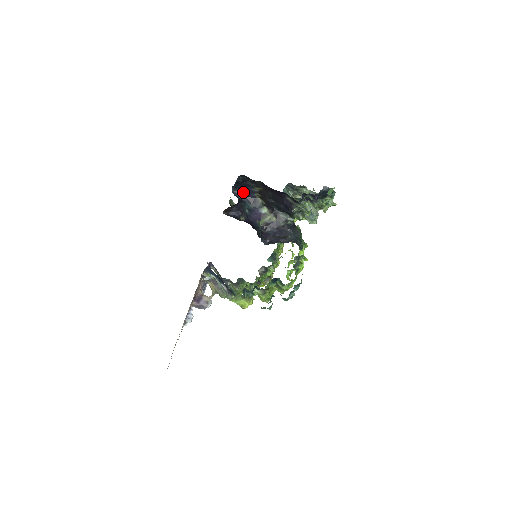
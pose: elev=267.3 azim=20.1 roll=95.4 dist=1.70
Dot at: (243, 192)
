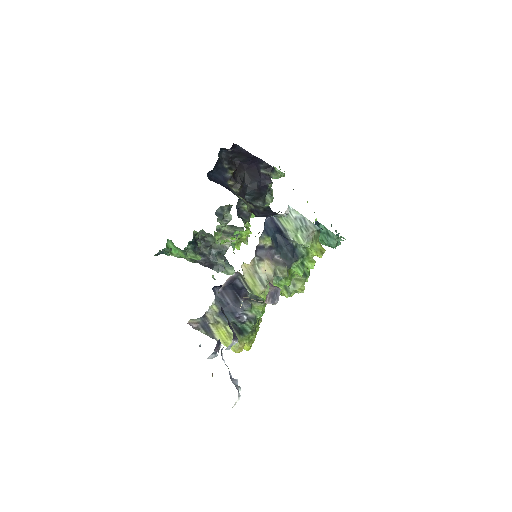
Dot at: (217, 181)
